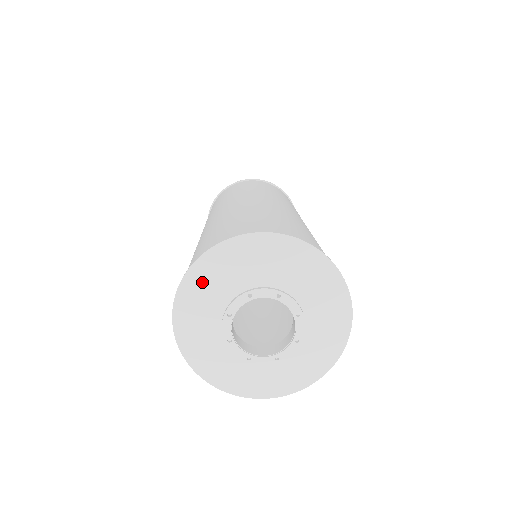
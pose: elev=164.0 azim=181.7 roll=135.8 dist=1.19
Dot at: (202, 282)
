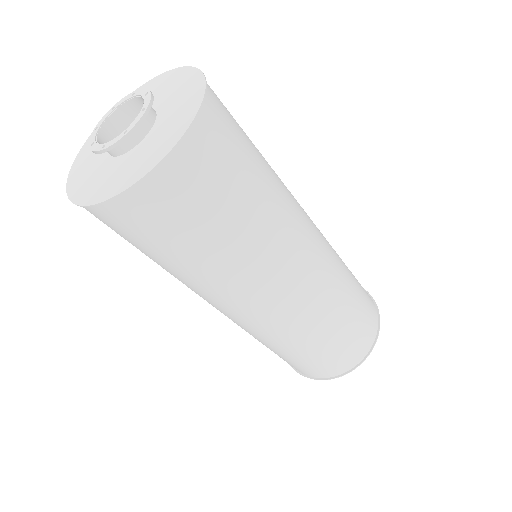
Dot at: occluded
